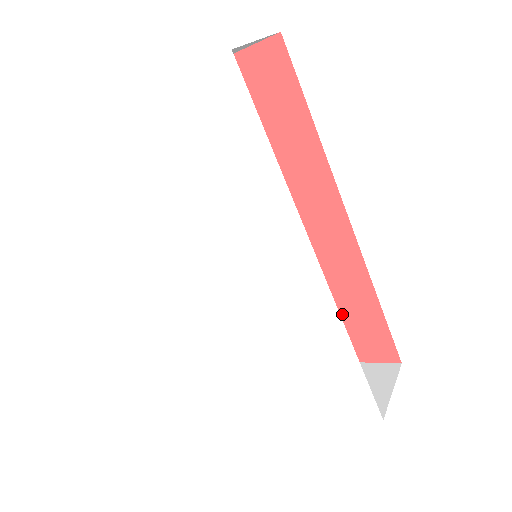
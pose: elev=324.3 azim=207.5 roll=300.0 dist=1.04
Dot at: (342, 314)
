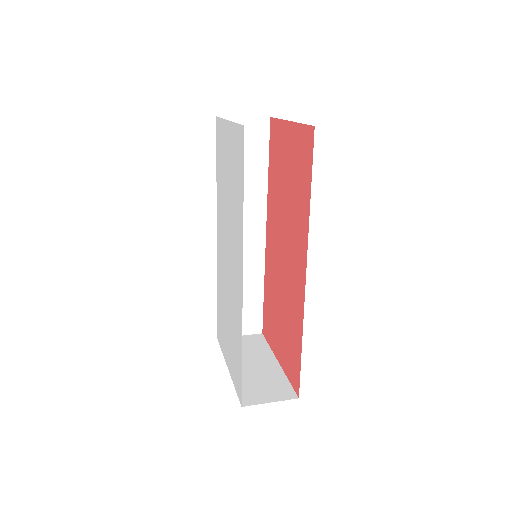
Dot at: (290, 336)
